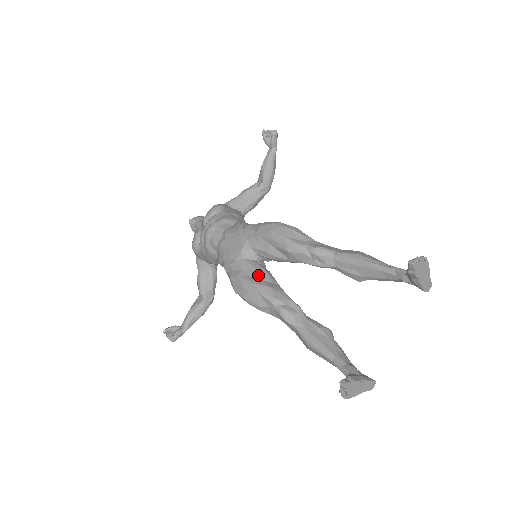
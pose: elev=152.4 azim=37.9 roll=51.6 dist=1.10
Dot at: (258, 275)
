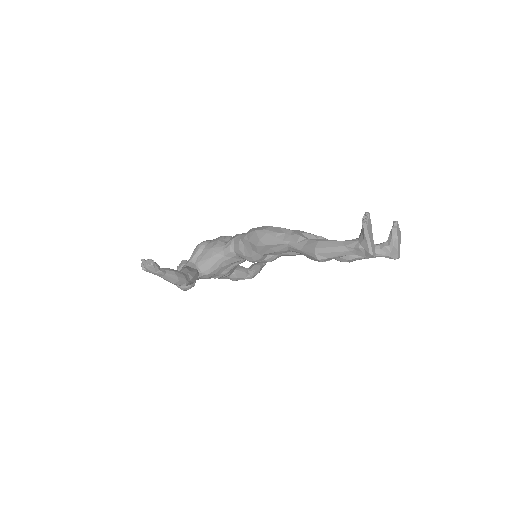
Dot at: occluded
